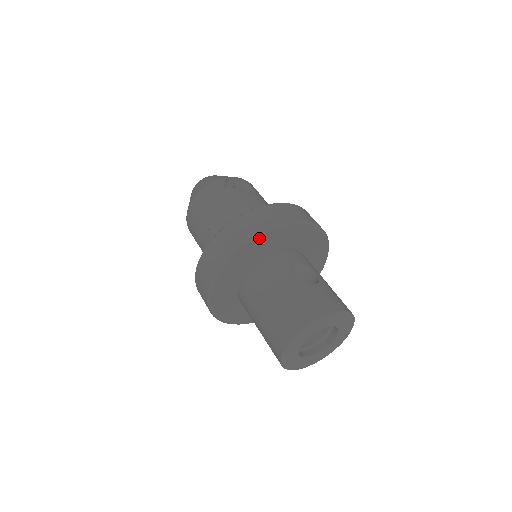
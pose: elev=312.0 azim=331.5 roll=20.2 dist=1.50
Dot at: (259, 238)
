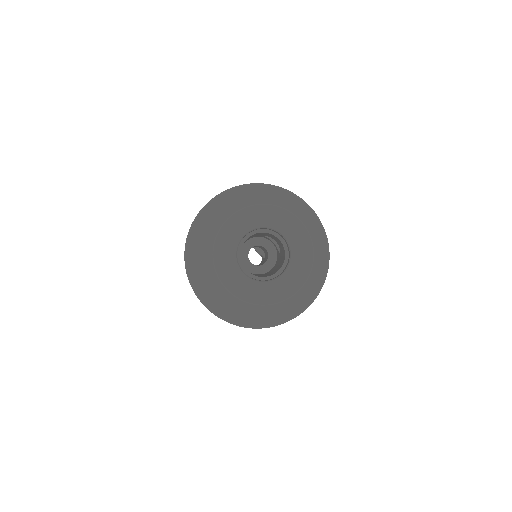
Dot at: (274, 189)
